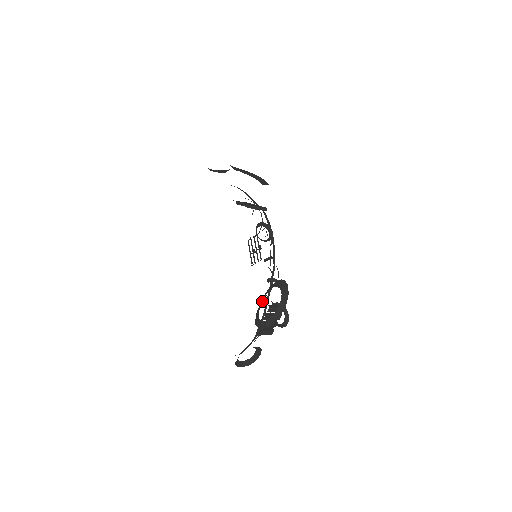
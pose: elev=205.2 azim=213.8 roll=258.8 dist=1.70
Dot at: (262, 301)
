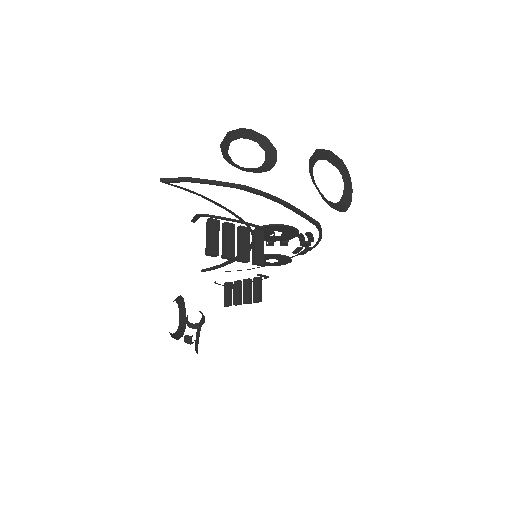
Dot at: (335, 166)
